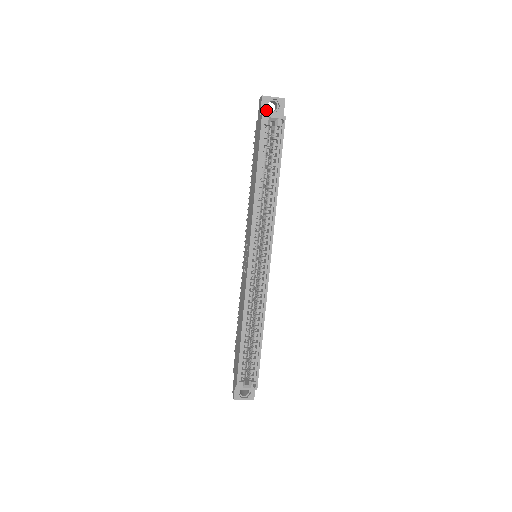
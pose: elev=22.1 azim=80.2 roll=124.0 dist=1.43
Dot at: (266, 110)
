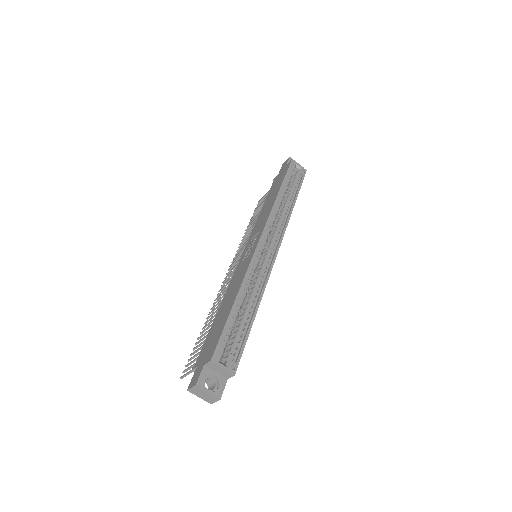
Dot at: occluded
